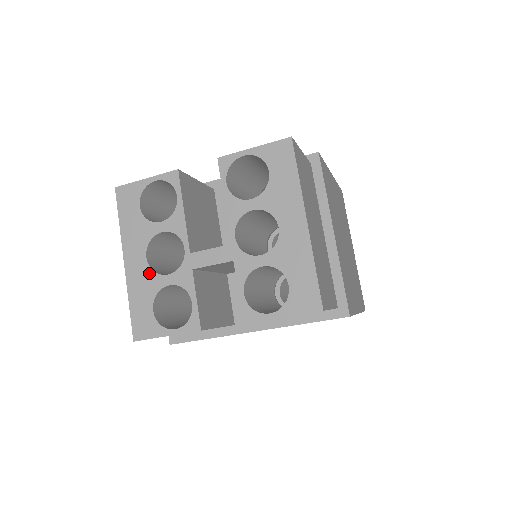
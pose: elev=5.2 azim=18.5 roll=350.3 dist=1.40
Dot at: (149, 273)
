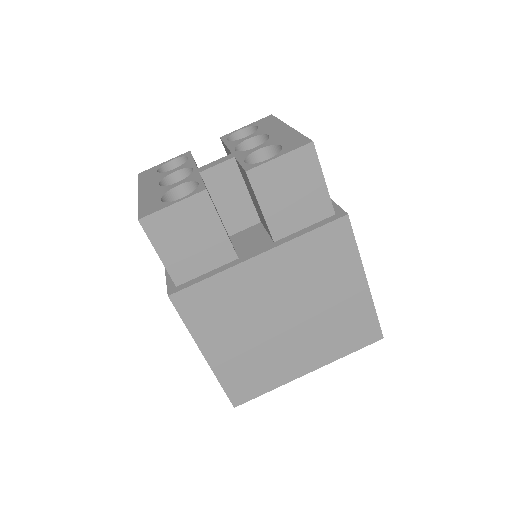
Dot at: (160, 188)
